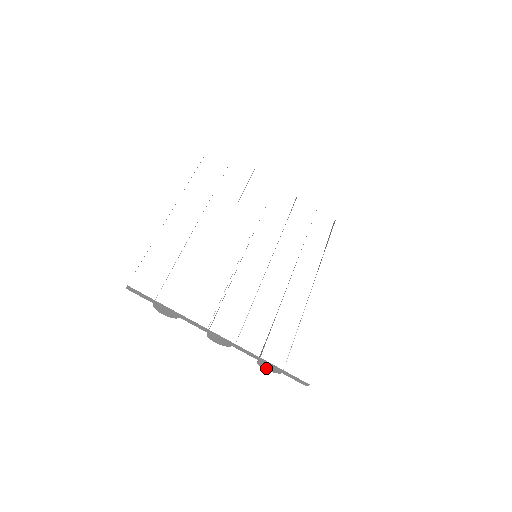
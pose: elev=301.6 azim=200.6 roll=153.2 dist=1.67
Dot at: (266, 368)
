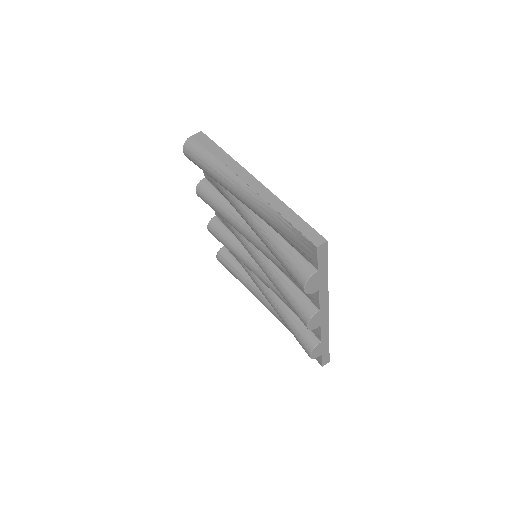
Dot at: (314, 353)
